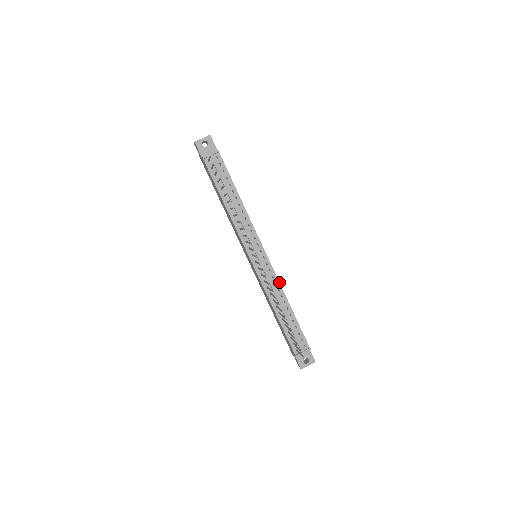
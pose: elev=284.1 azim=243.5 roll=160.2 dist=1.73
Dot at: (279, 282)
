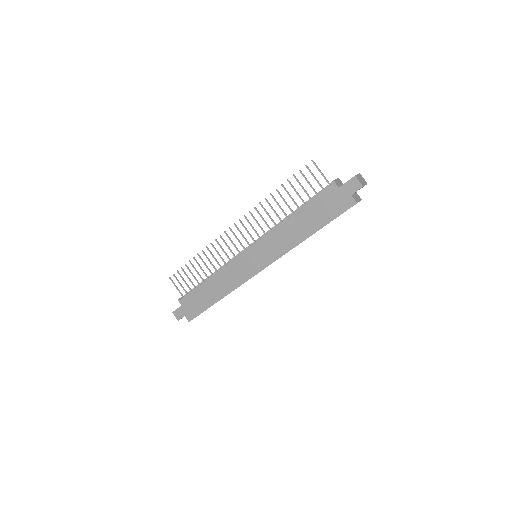
Dot at: occluded
